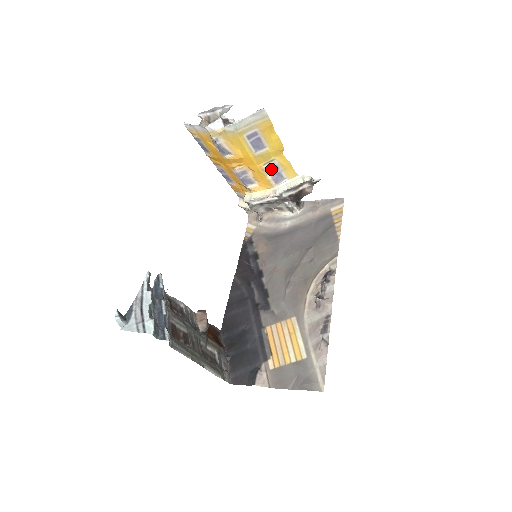
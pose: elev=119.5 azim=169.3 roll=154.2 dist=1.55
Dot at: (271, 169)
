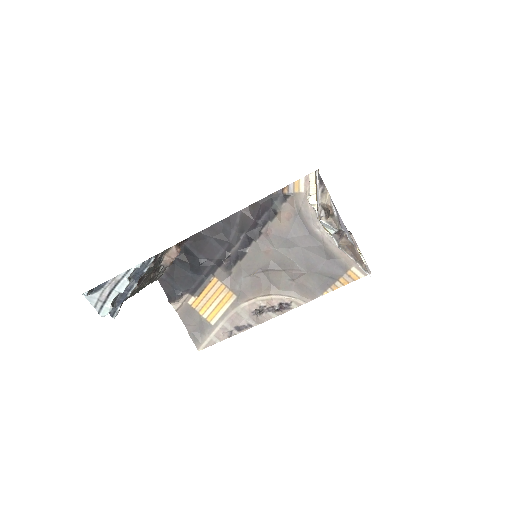
Dot at: occluded
